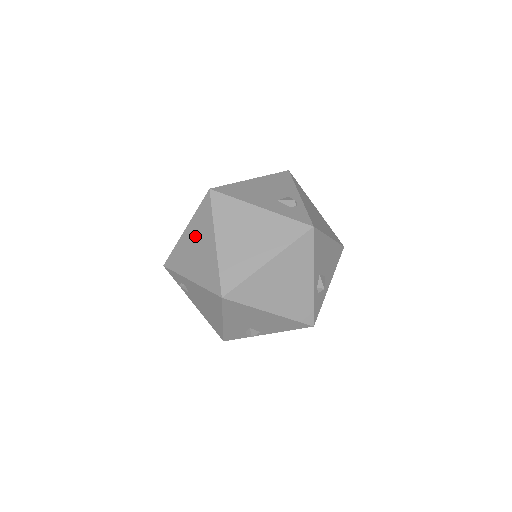
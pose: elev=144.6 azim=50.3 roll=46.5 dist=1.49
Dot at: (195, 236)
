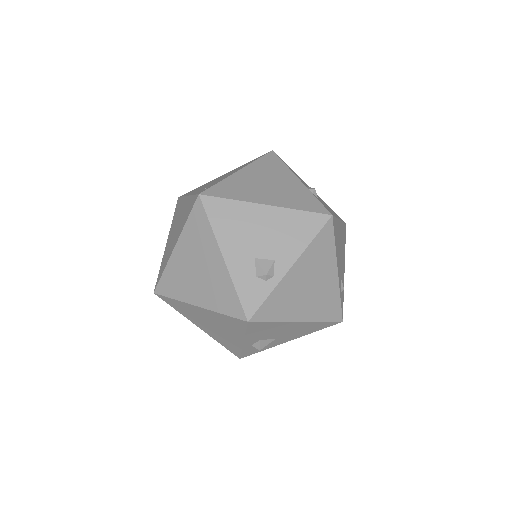
Dot at: (181, 215)
